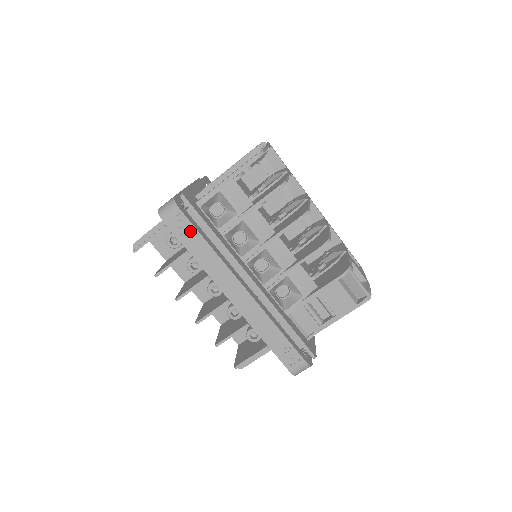
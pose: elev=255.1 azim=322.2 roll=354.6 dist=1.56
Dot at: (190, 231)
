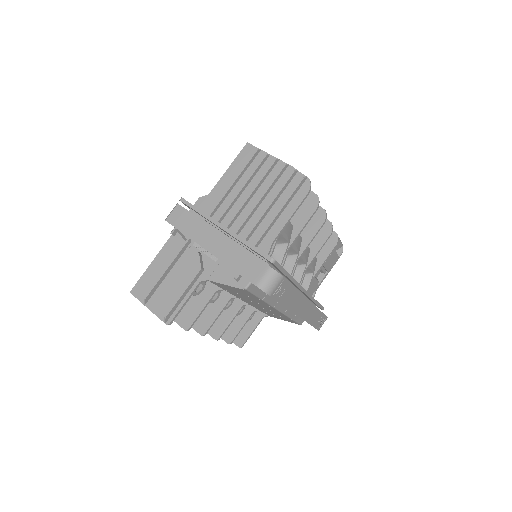
Dot at: (287, 289)
